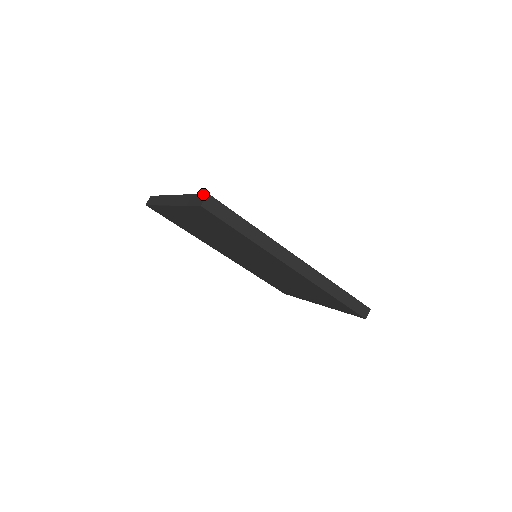
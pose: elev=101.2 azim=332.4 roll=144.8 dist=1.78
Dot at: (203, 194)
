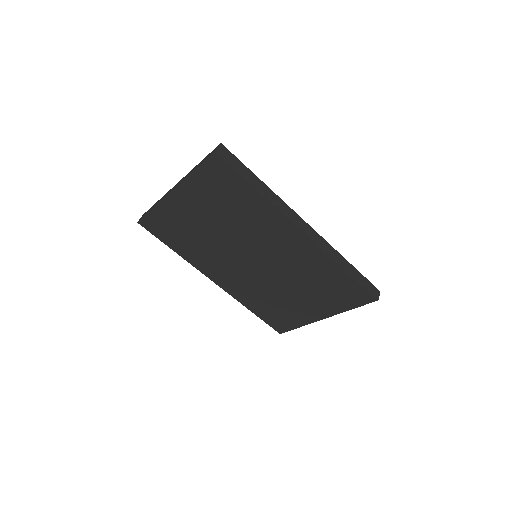
Dot at: (215, 148)
